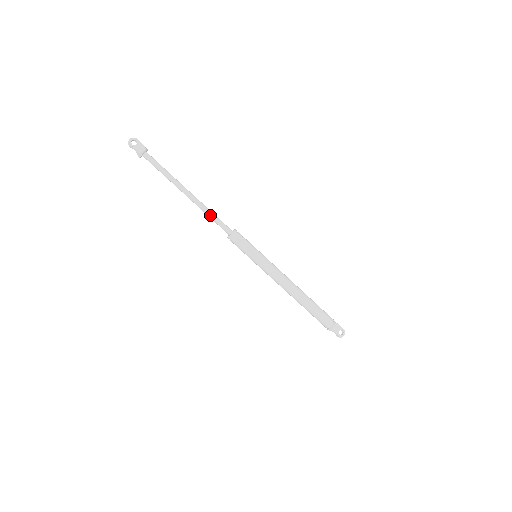
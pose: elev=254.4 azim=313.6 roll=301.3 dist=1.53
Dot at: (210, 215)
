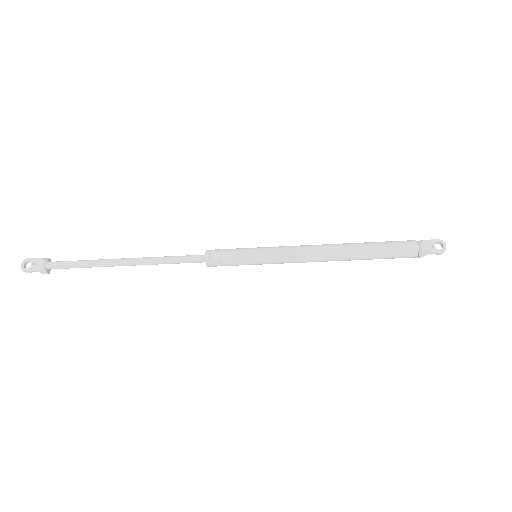
Dot at: (166, 261)
